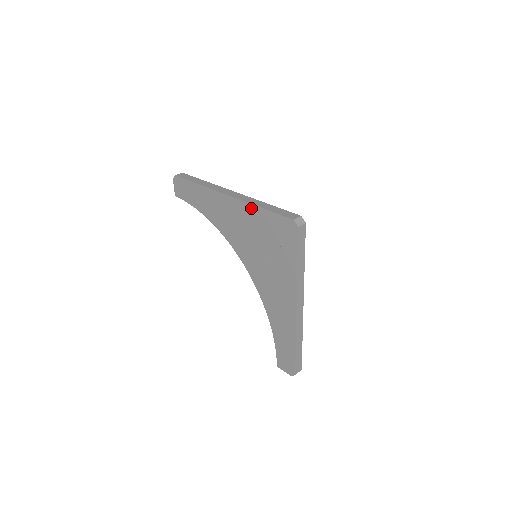
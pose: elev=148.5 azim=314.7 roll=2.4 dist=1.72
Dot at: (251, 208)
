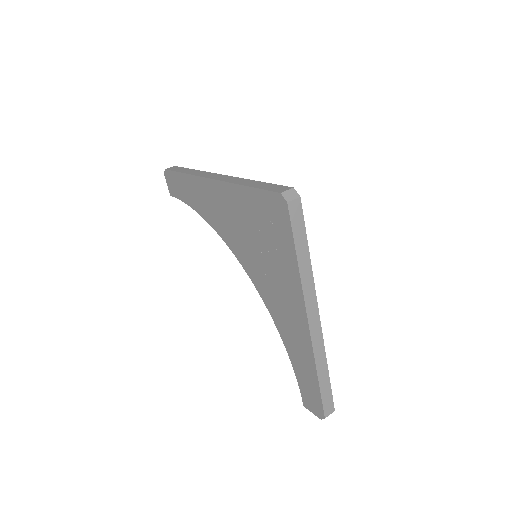
Dot at: (236, 189)
